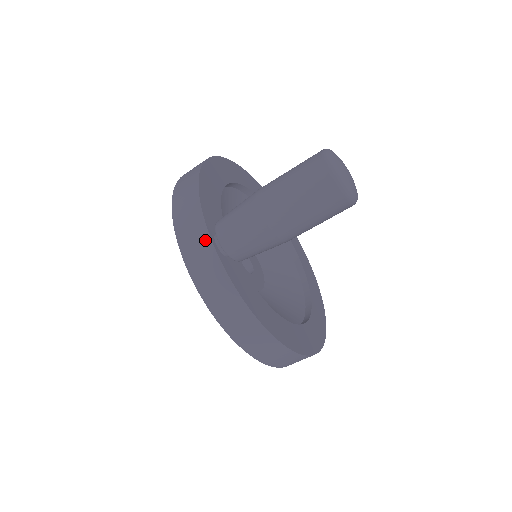
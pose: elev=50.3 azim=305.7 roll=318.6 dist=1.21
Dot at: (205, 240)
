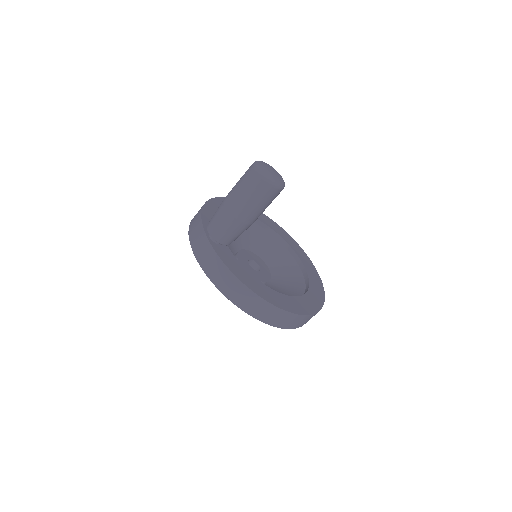
Dot at: (202, 235)
